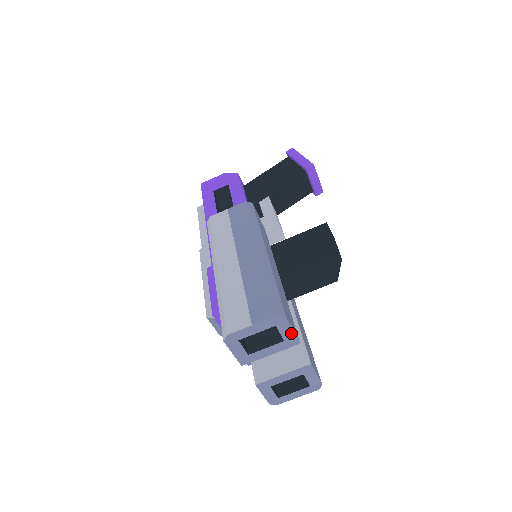
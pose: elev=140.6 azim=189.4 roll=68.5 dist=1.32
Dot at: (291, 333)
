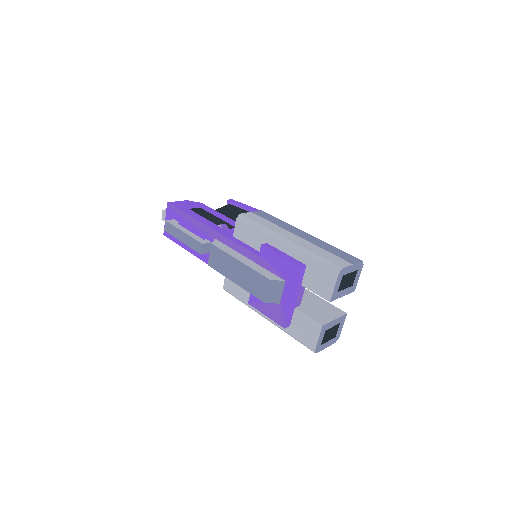
Dot at: (357, 280)
